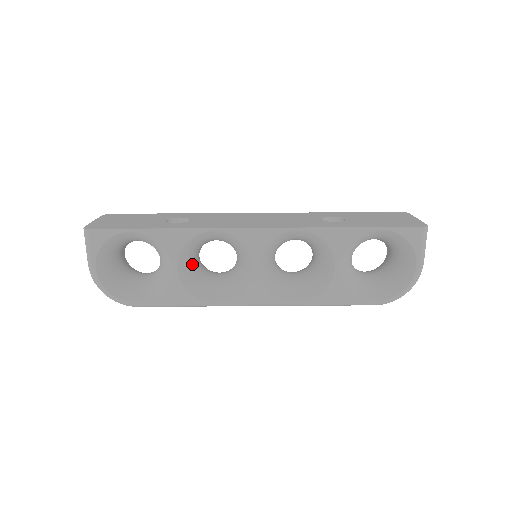
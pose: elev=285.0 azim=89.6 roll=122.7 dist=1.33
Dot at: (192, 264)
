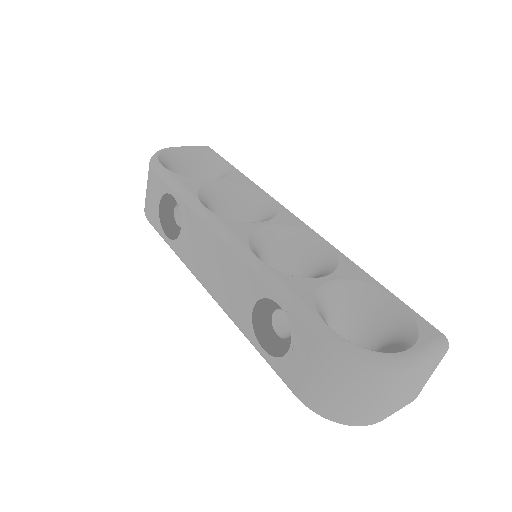
Dot at: (220, 202)
